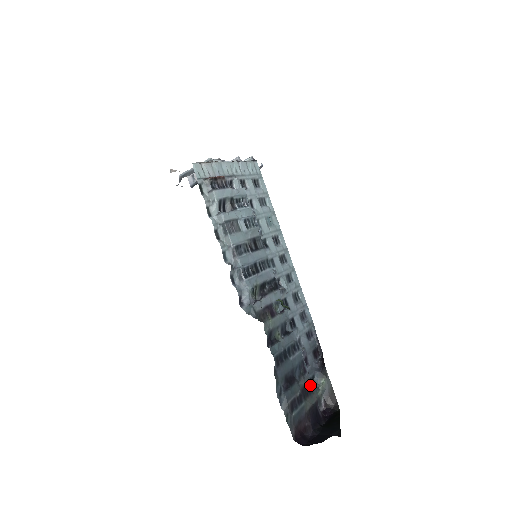
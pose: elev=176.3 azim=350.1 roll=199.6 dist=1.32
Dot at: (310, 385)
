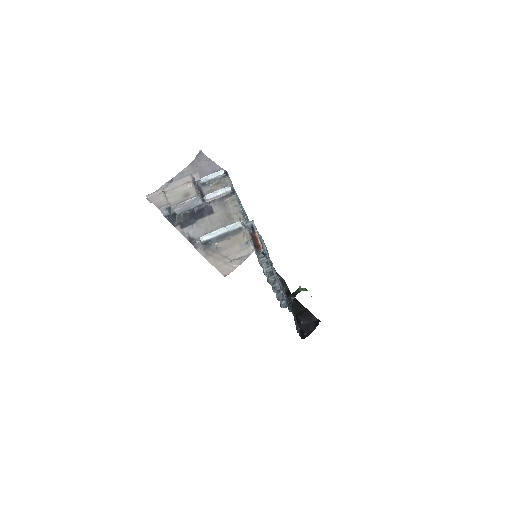
Dot at: occluded
